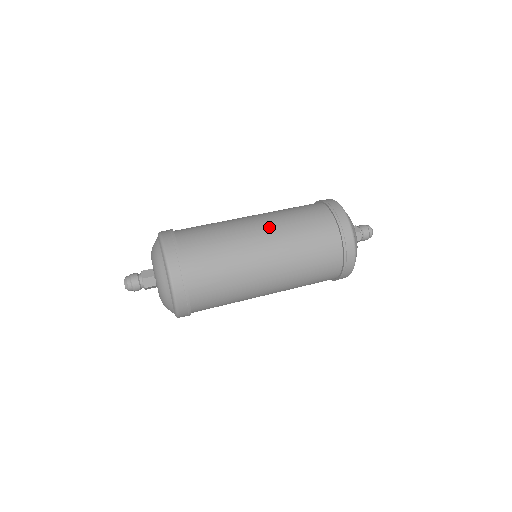
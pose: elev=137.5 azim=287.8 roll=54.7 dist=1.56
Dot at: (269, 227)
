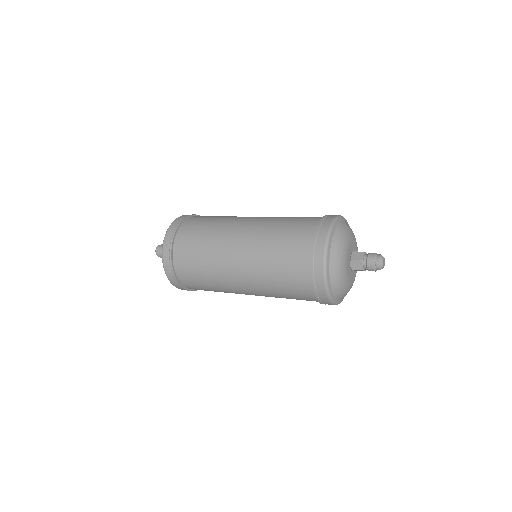
Dot at: (250, 234)
